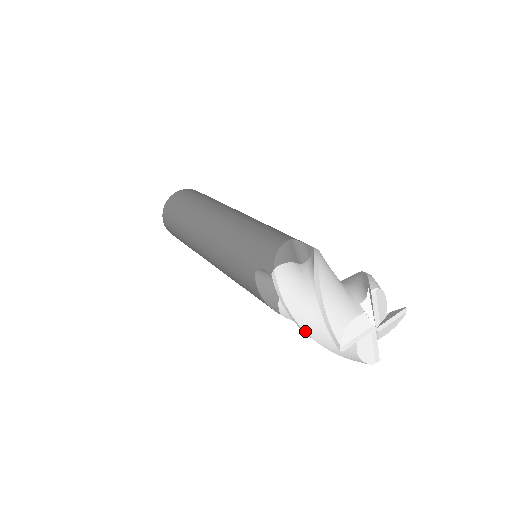
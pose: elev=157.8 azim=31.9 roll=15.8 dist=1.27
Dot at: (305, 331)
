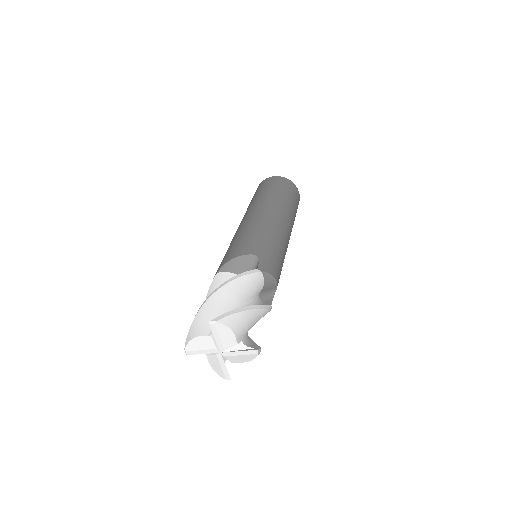
Dot at: occluded
